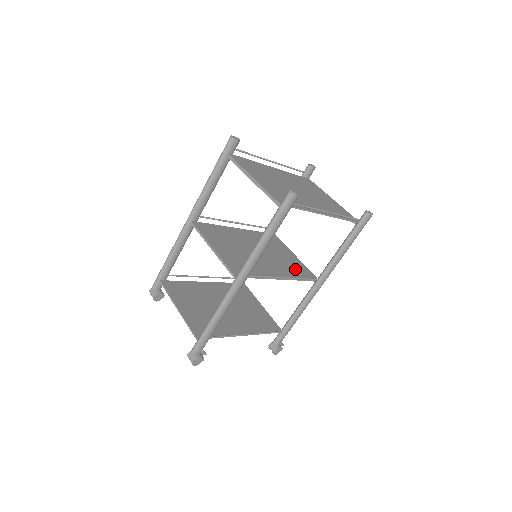
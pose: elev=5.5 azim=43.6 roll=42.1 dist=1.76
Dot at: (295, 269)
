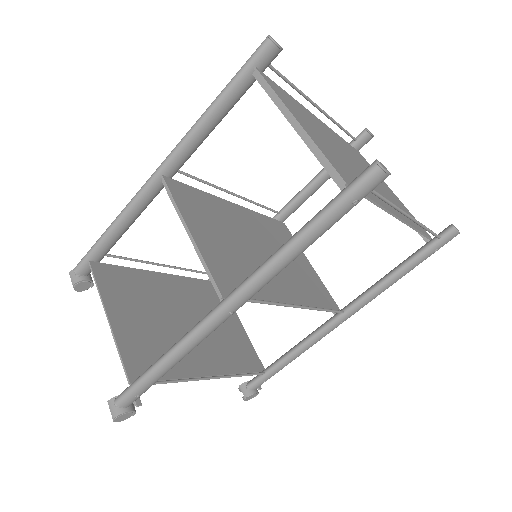
Dot at: (311, 288)
